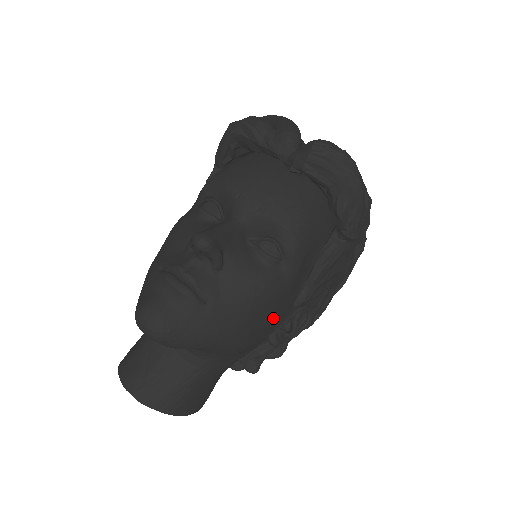
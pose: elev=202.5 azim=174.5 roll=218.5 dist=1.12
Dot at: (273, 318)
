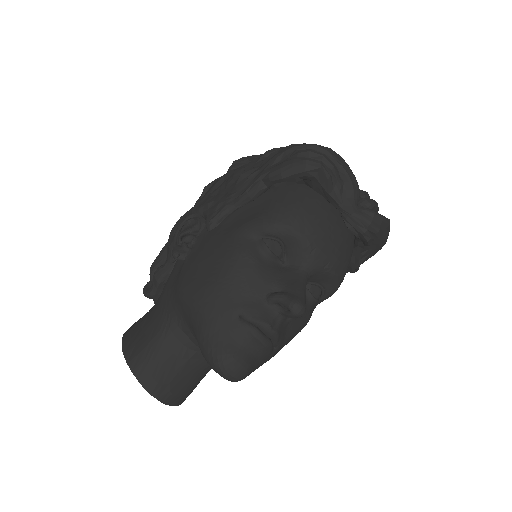
Dot at: occluded
